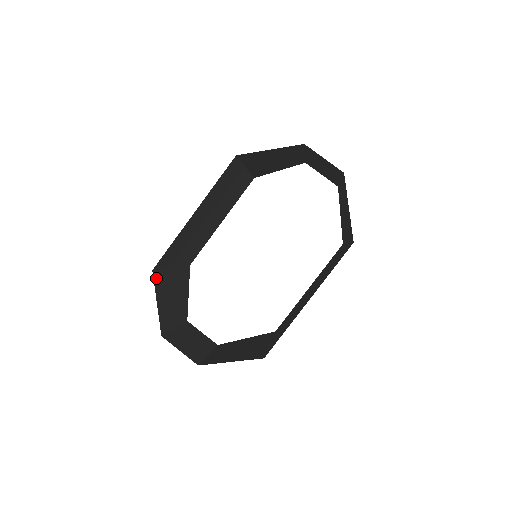
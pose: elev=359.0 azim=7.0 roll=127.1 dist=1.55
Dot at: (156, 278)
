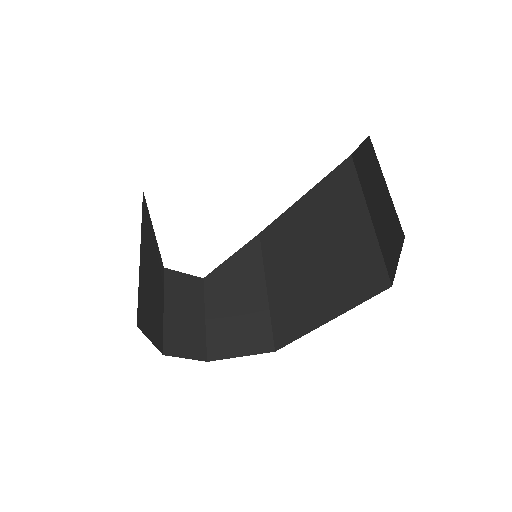
Dot at: (140, 320)
